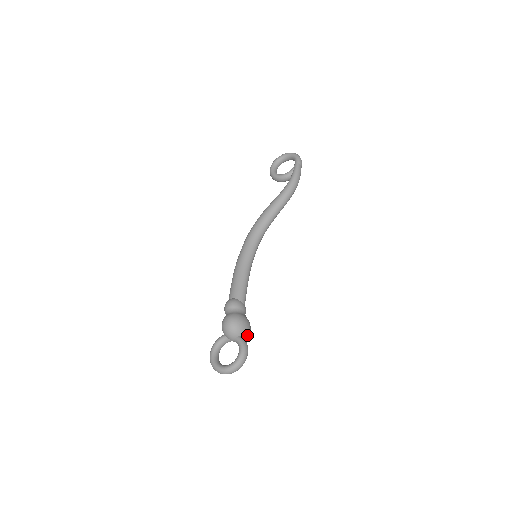
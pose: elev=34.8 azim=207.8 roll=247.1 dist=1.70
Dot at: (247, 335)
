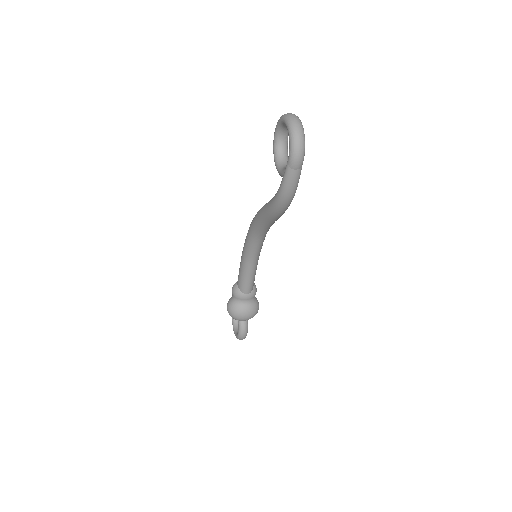
Dot at: occluded
